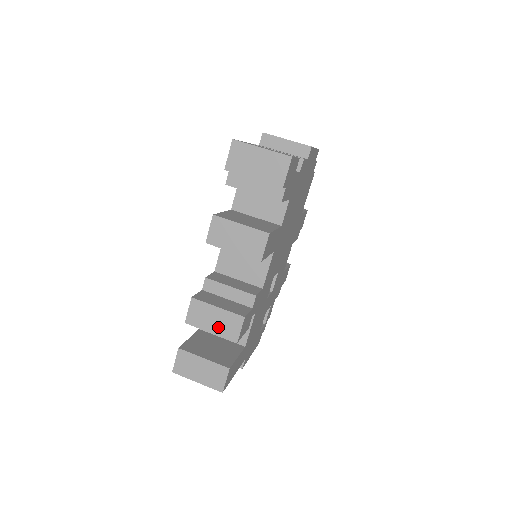
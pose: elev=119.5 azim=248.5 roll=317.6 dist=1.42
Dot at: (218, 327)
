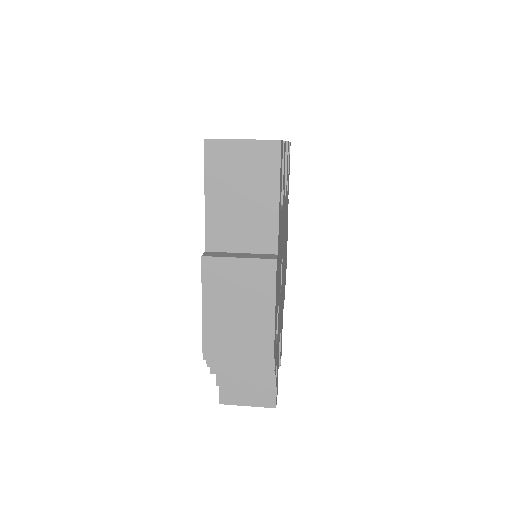
Dot at: occluded
